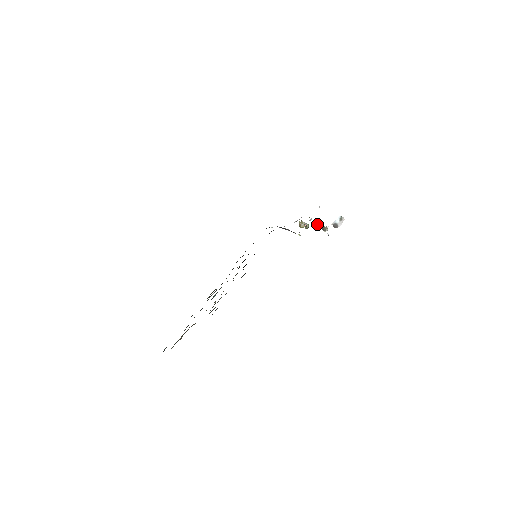
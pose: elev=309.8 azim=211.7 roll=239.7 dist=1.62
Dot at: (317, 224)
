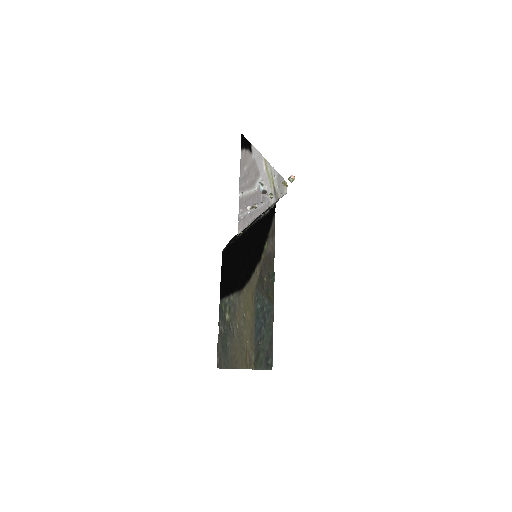
Dot at: occluded
